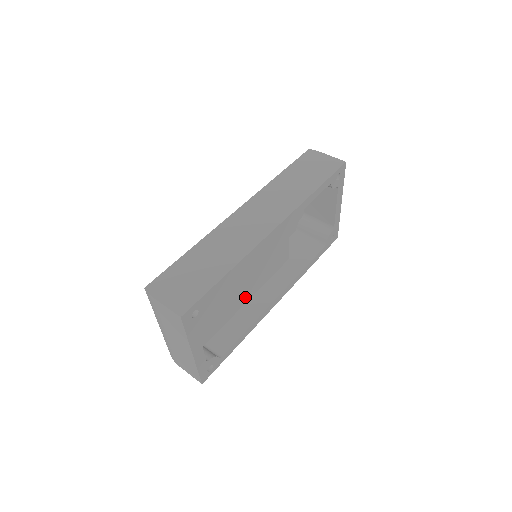
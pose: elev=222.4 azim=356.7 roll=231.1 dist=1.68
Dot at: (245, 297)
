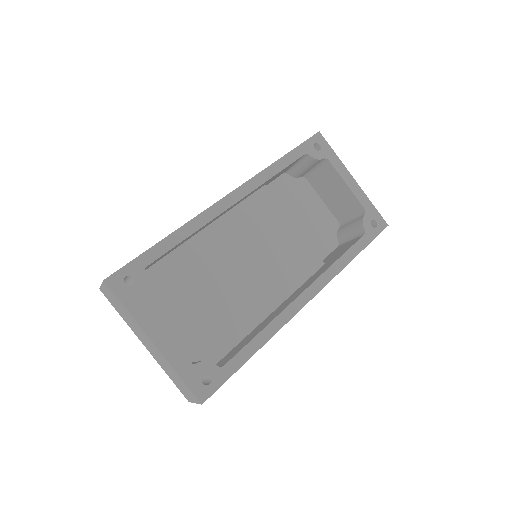
Dot at: (262, 307)
